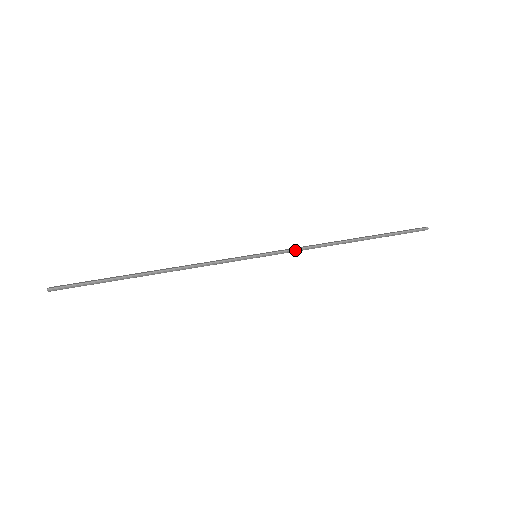
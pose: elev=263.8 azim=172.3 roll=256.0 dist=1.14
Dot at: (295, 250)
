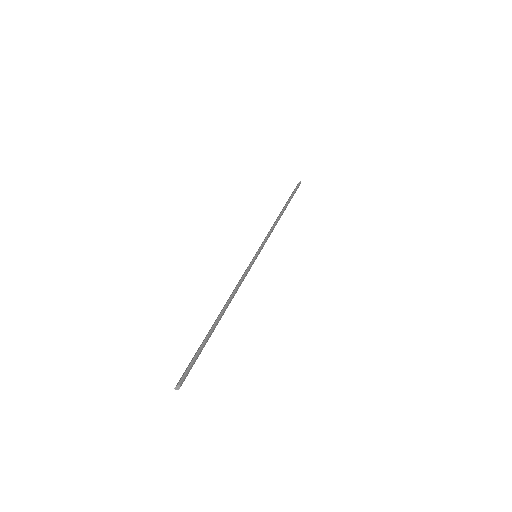
Dot at: (268, 235)
